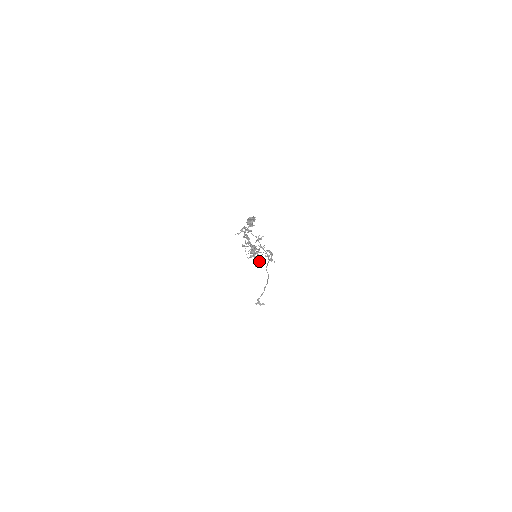
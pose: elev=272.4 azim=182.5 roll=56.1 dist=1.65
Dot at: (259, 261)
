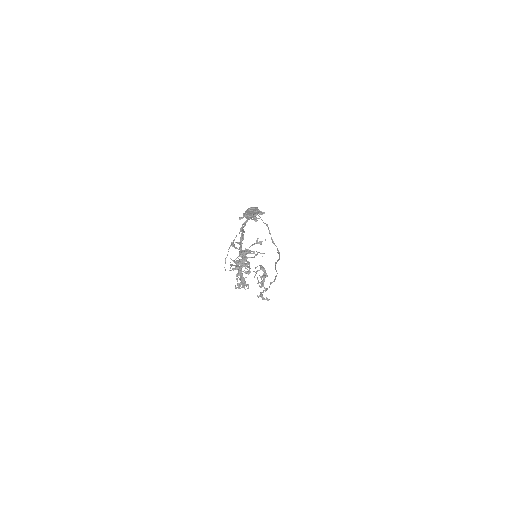
Dot at: (243, 281)
